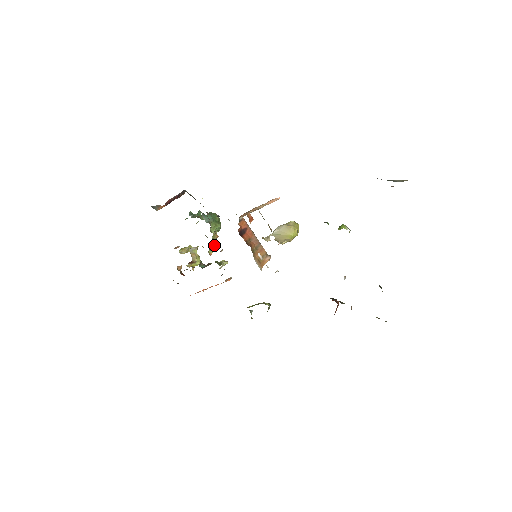
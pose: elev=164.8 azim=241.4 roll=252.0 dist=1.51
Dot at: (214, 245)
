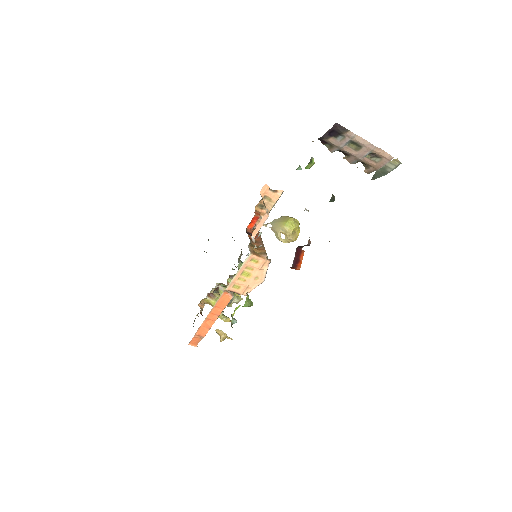
Dot at: occluded
